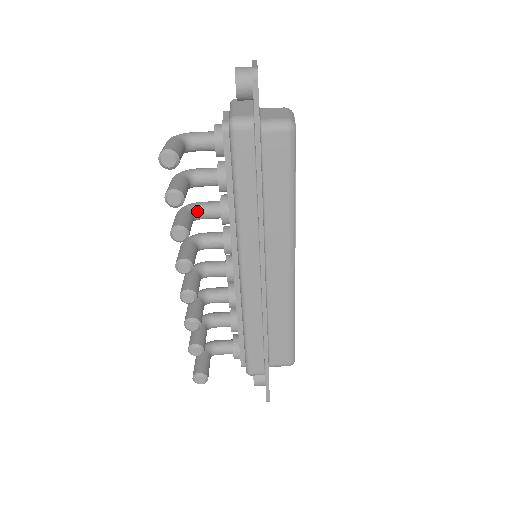
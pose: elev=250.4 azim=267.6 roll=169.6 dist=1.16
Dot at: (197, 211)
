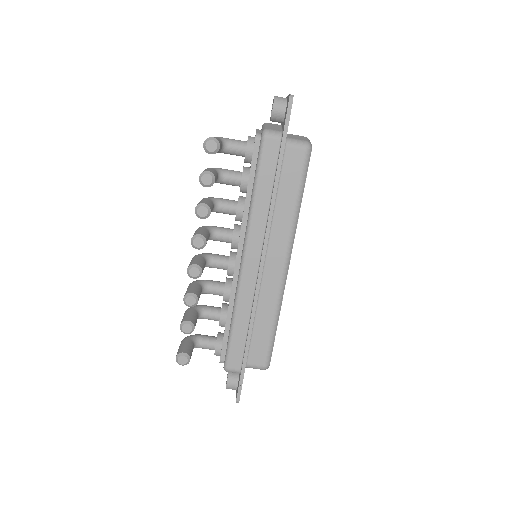
Dot at: (217, 203)
